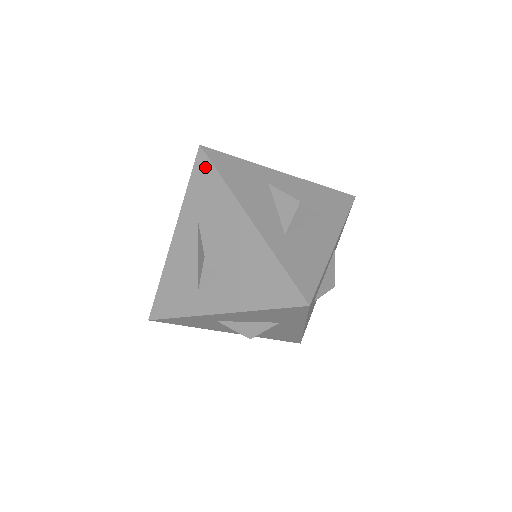
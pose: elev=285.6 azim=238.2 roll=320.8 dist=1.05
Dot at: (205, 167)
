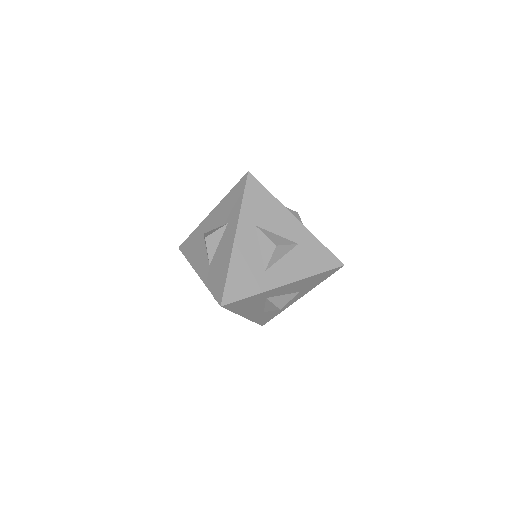
Dot at: occluded
